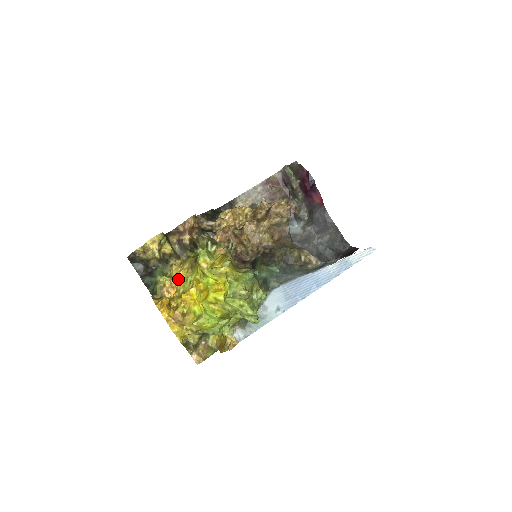
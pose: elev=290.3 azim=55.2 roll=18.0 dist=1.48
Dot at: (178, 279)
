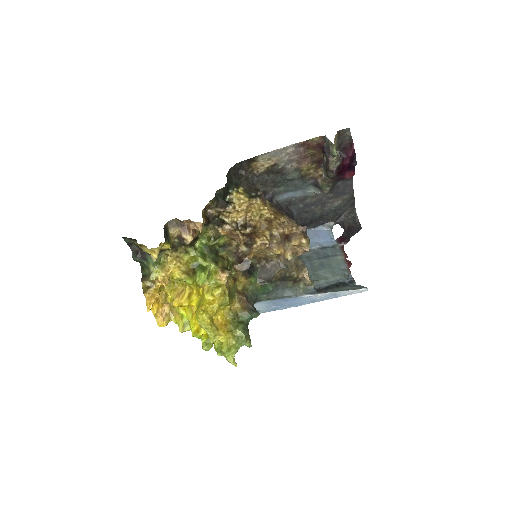
Dot at: (172, 273)
